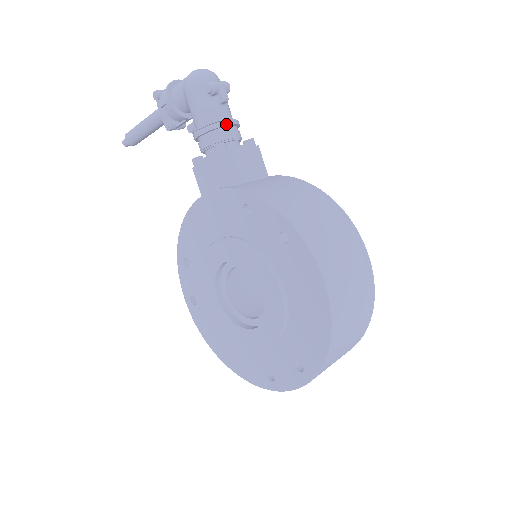
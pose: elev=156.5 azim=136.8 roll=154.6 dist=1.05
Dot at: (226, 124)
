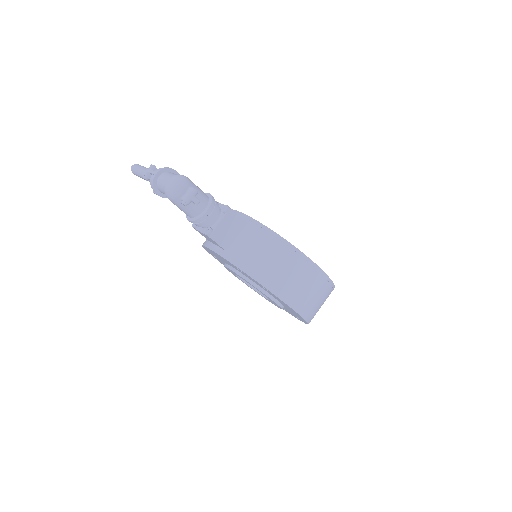
Dot at: (205, 216)
